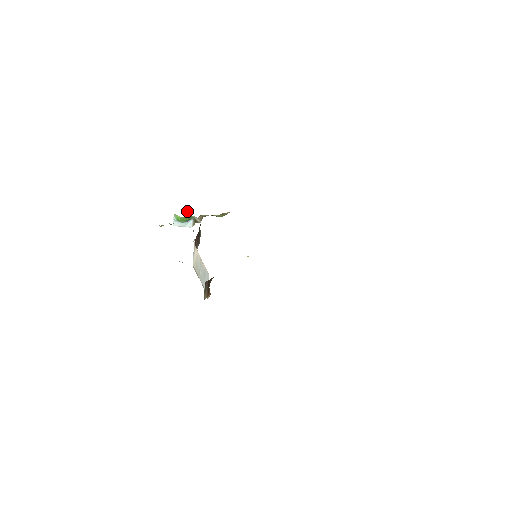
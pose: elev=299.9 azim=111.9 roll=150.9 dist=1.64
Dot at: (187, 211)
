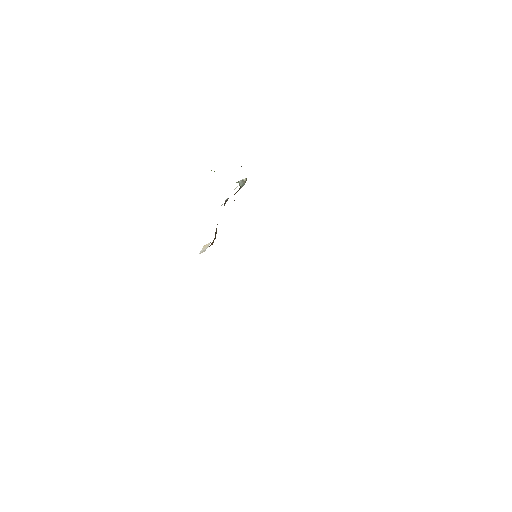
Dot at: occluded
